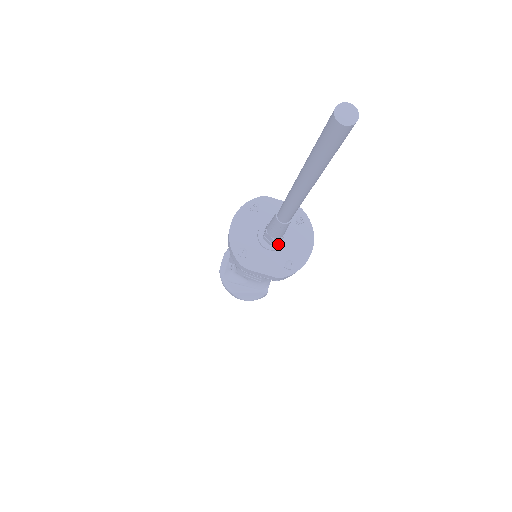
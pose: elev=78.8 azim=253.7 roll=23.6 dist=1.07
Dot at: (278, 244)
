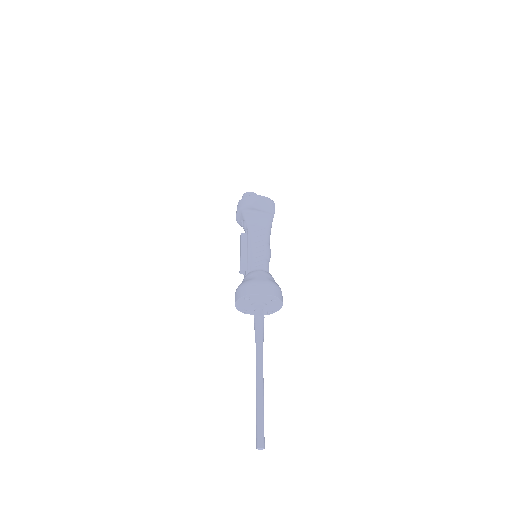
Dot at: occluded
